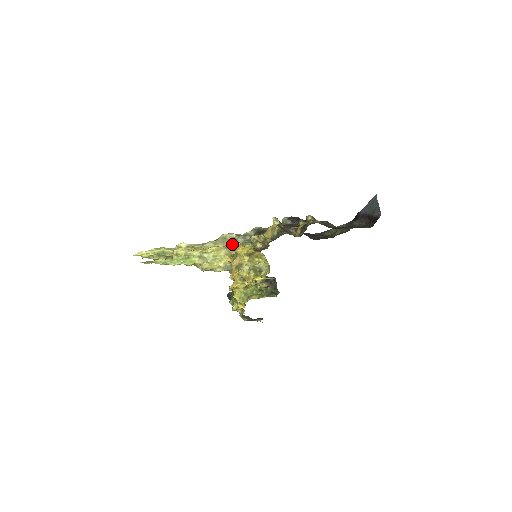
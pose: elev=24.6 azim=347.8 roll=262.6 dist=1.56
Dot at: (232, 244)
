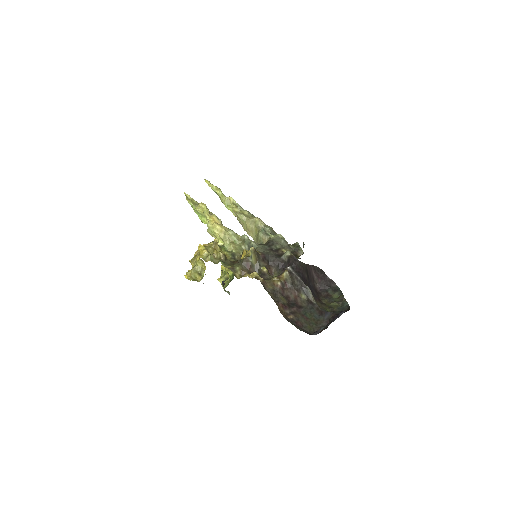
Dot at: (255, 231)
